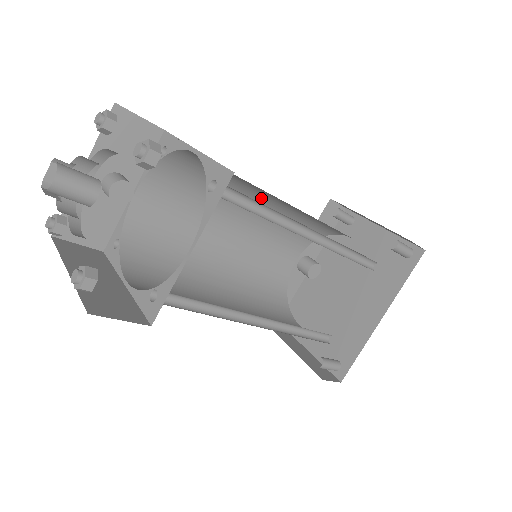
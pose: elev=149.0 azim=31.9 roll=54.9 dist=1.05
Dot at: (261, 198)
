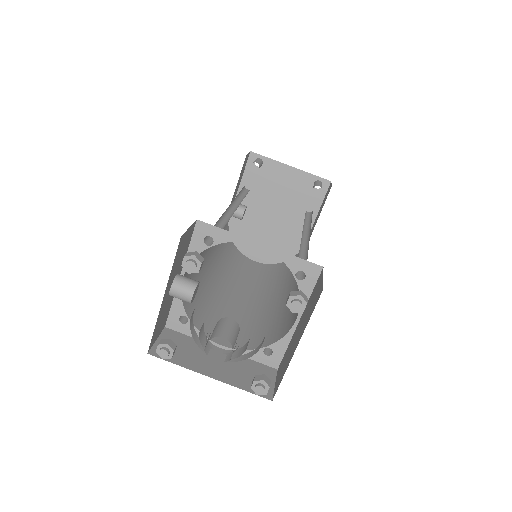
Dot at: occluded
